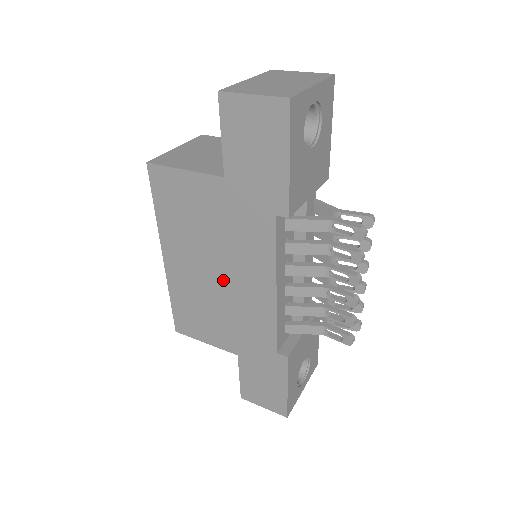
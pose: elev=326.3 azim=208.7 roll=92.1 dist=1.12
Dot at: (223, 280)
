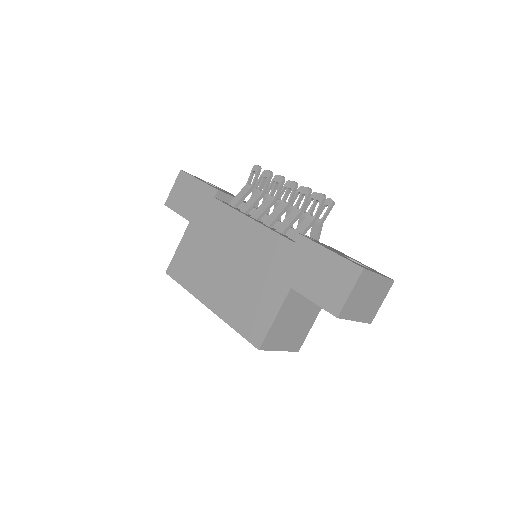
Dot at: (234, 260)
